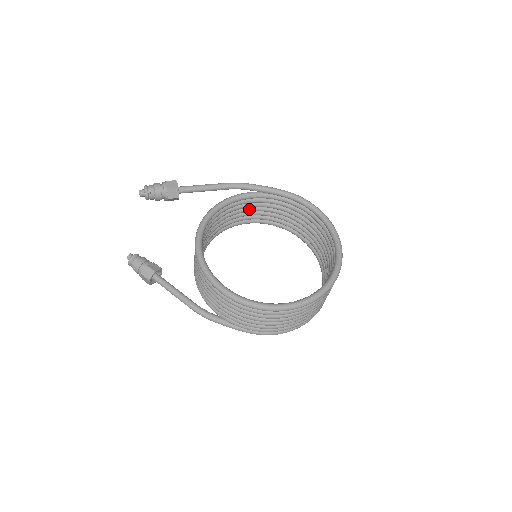
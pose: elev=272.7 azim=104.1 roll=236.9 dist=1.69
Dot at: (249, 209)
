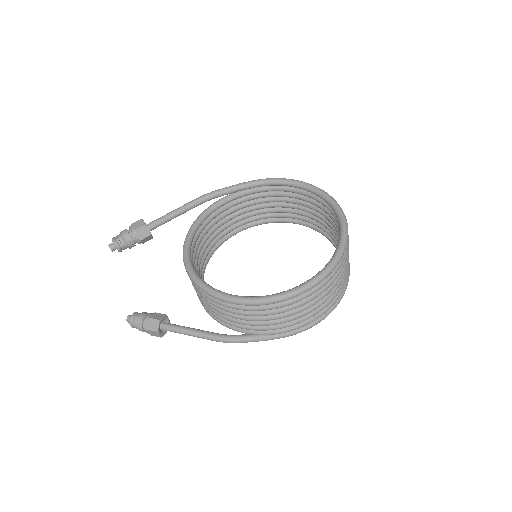
Dot at: (229, 217)
